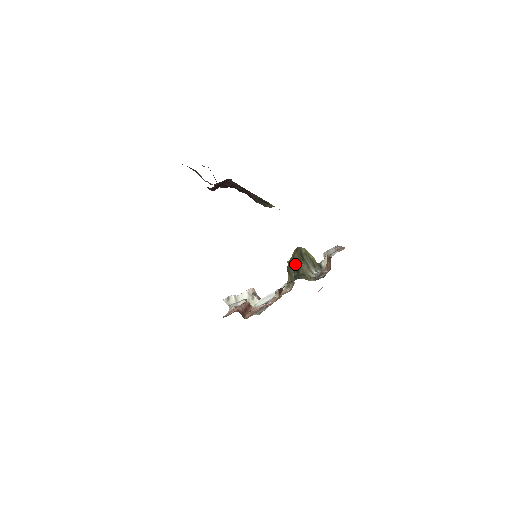
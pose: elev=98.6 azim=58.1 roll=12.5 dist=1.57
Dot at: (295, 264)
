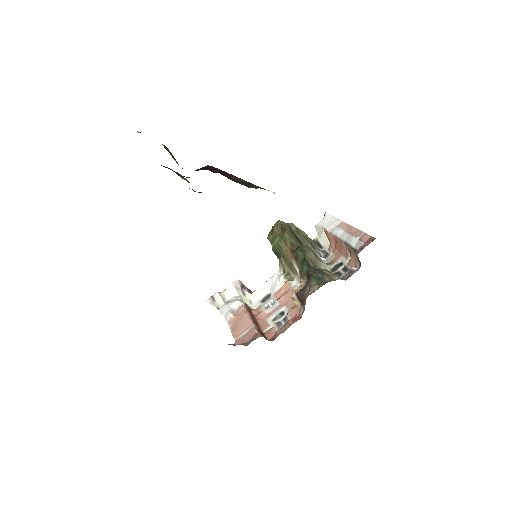
Dot at: (291, 248)
